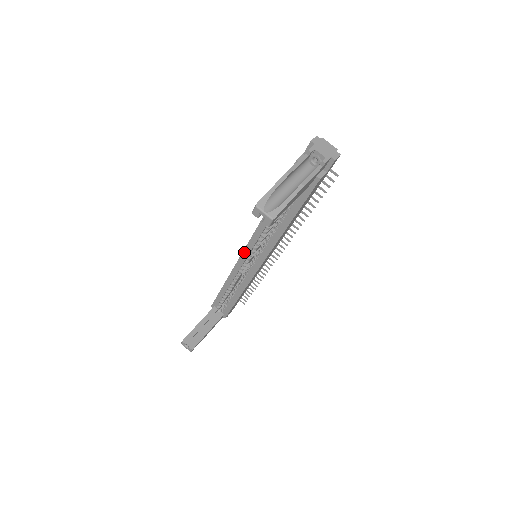
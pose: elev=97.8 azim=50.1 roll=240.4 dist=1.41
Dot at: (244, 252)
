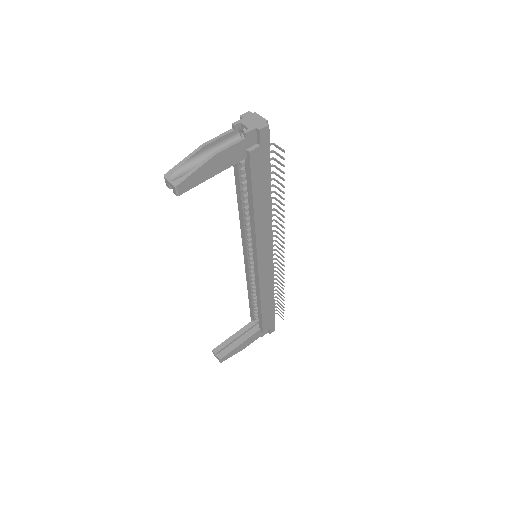
Dot at: (244, 252)
